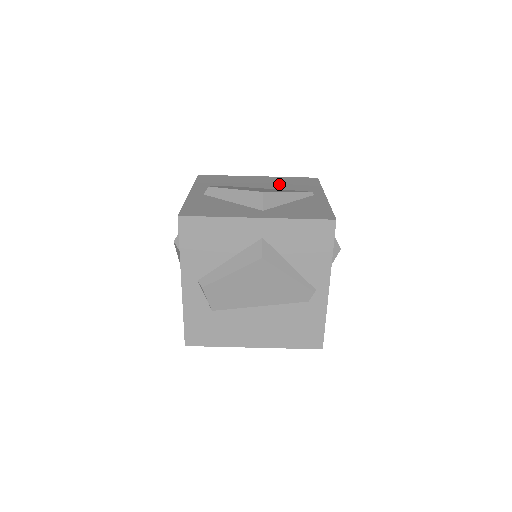
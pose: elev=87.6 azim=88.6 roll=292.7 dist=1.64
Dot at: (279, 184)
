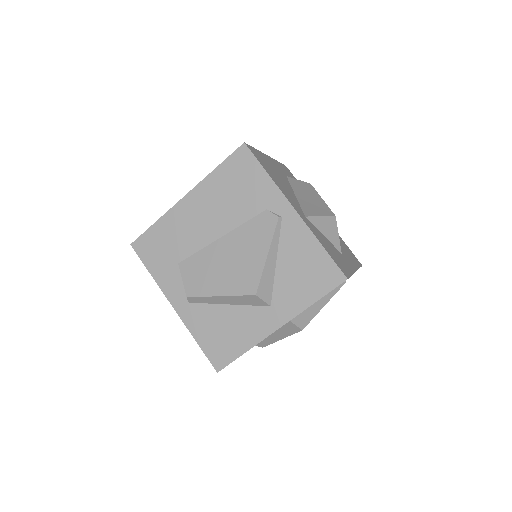
Dot at: (225, 208)
